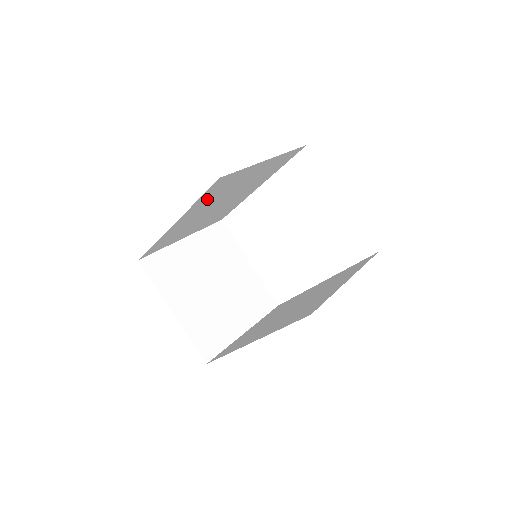
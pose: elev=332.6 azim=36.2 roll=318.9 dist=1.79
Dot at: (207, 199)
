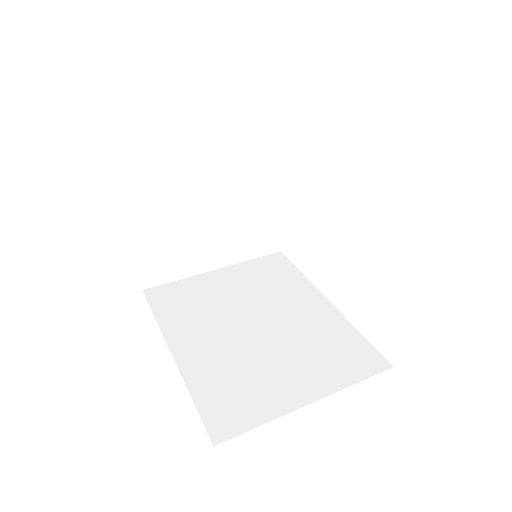
Dot at: occluded
